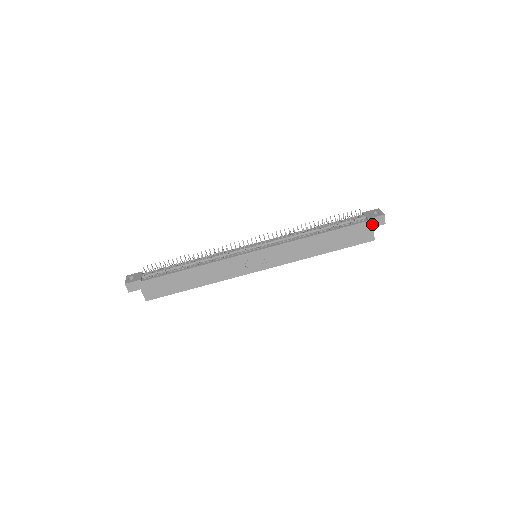
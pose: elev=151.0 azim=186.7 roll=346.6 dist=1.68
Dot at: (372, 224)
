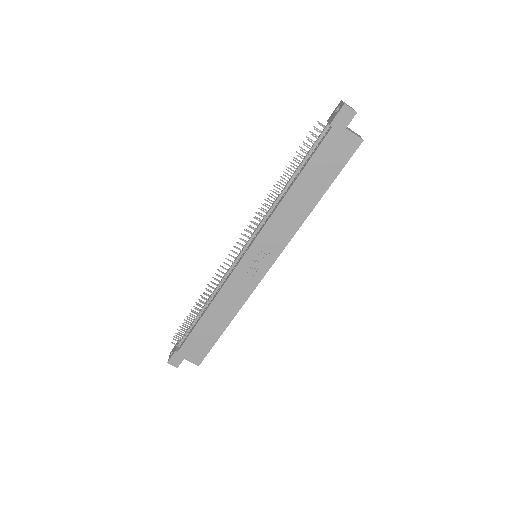
Dot at: (341, 126)
